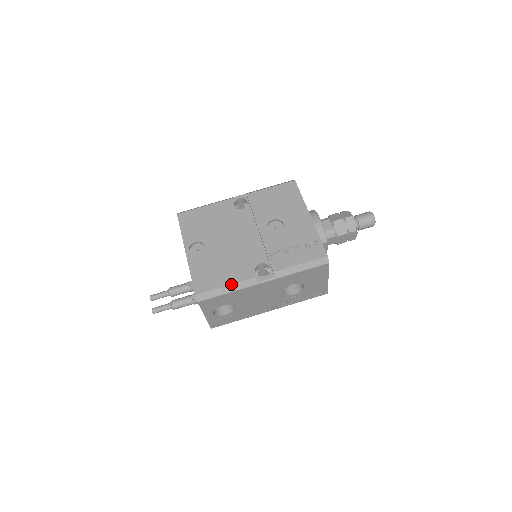
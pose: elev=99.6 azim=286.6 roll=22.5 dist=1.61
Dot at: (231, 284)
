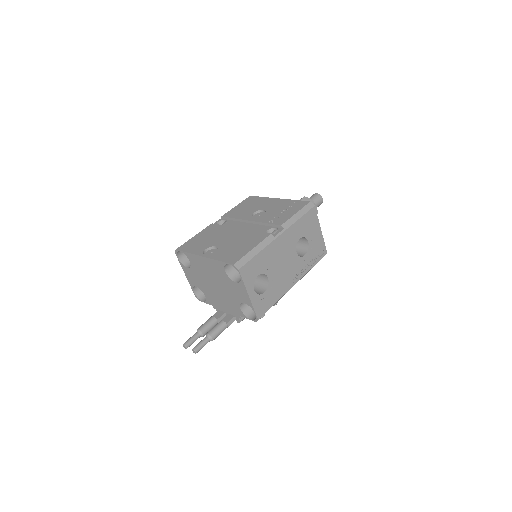
Dot at: (256, 245)
